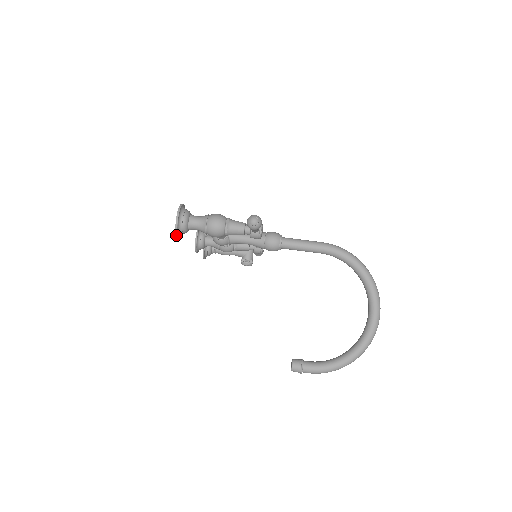
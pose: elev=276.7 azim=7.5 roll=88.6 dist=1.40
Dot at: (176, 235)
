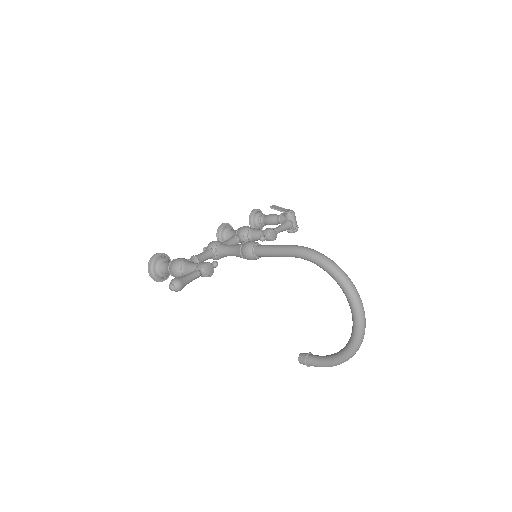
Dot at: occluded
